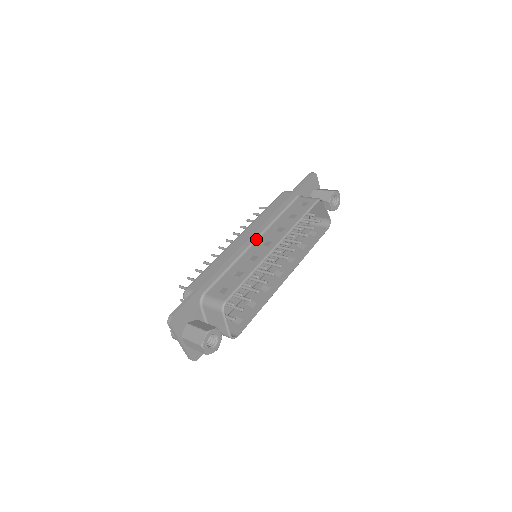
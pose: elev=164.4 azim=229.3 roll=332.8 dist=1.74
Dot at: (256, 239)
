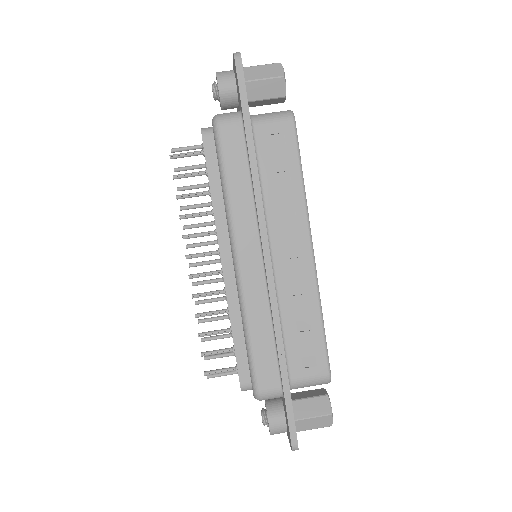
Dot at: (270, 253)
